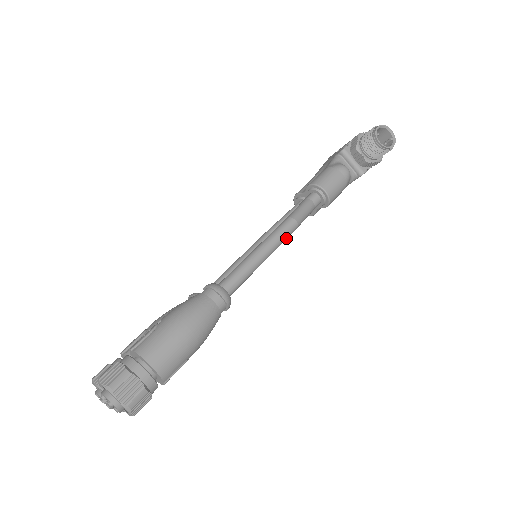
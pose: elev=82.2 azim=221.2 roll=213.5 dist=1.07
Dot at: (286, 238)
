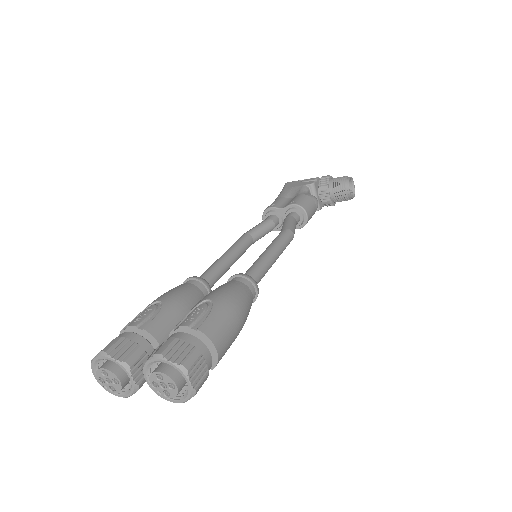
Dot at: (285, 248)
